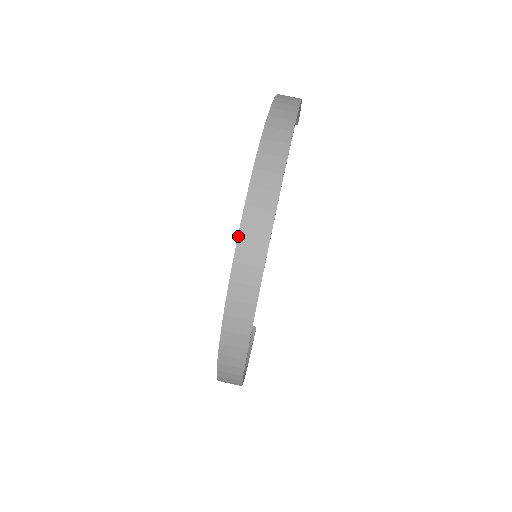
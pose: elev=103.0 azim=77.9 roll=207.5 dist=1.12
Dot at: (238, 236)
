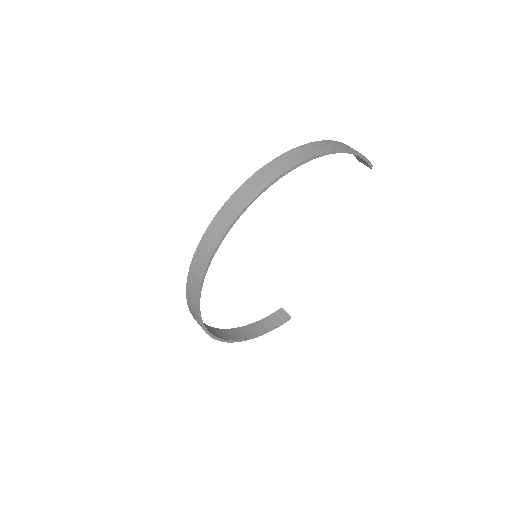
Dot at: (205, 232)
